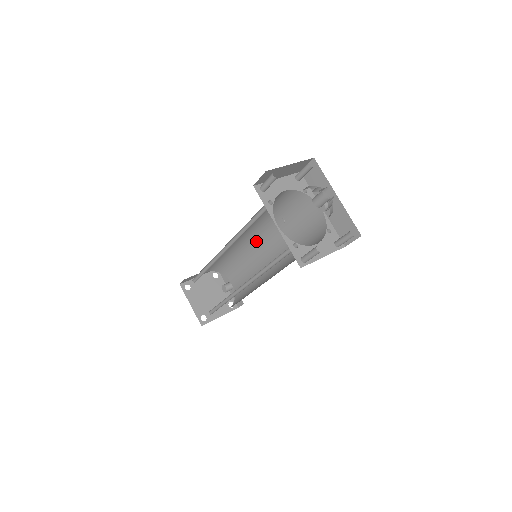
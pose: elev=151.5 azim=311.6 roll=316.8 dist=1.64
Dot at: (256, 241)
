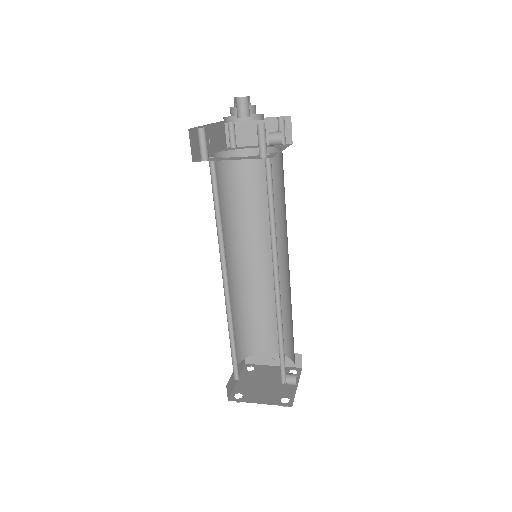
Dot at: (285, 265)
